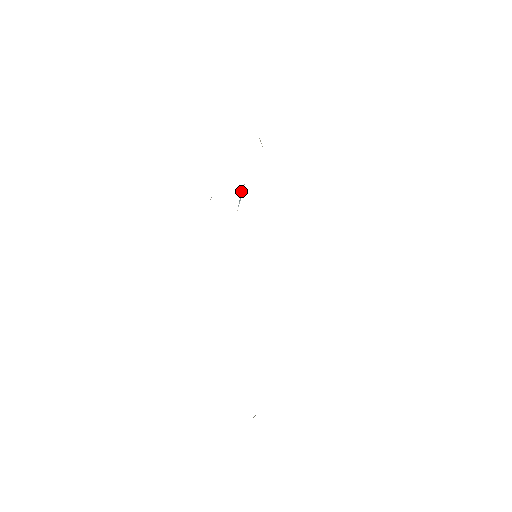
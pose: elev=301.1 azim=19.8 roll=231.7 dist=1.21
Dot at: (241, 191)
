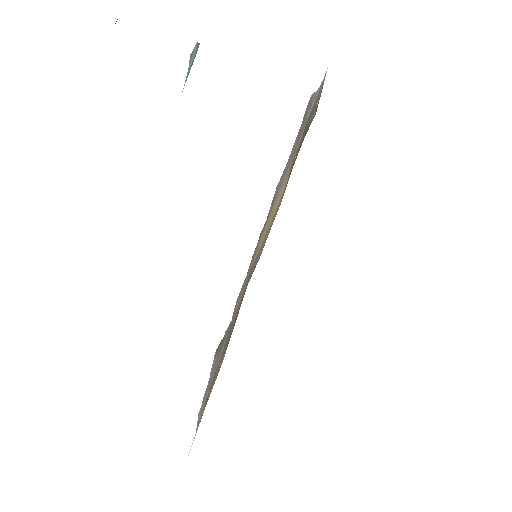
Dot at: (192, 53)
